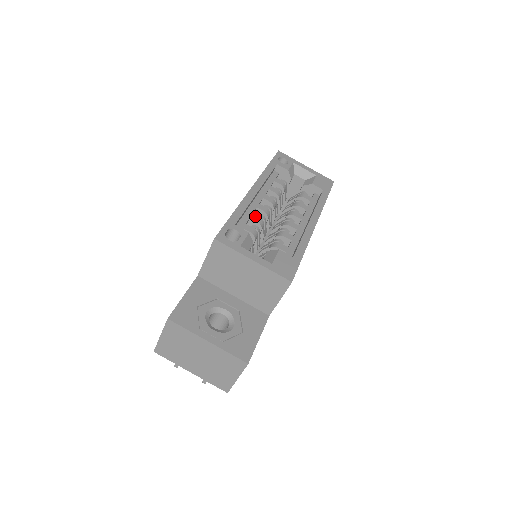
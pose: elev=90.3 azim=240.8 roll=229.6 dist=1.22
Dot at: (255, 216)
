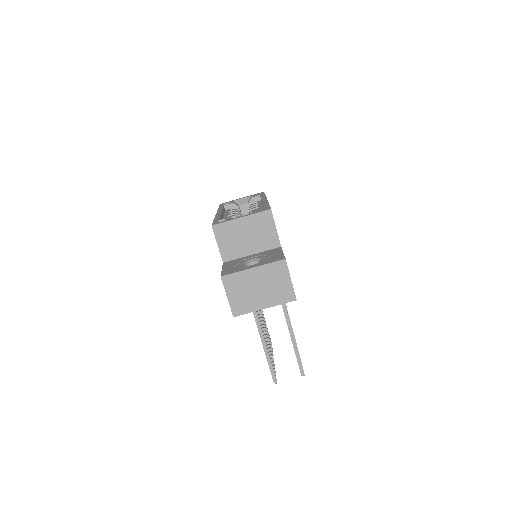
Dot at: occluded
